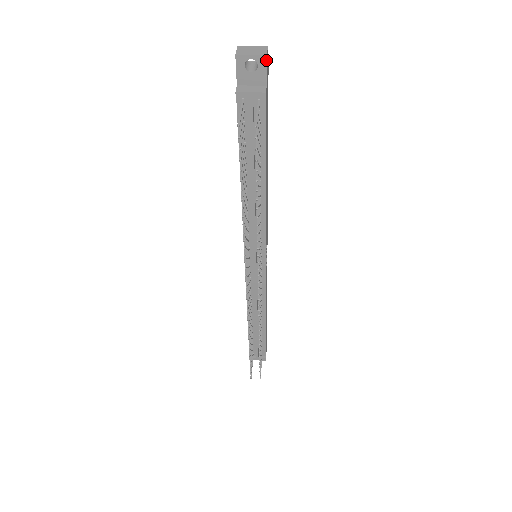
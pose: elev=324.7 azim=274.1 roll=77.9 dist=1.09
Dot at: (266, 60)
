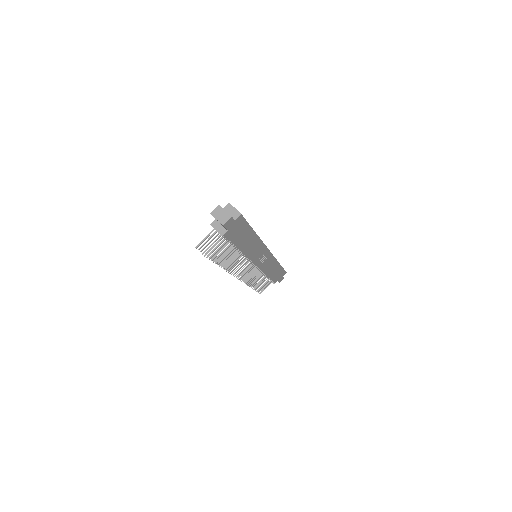
Dot at: occluded
